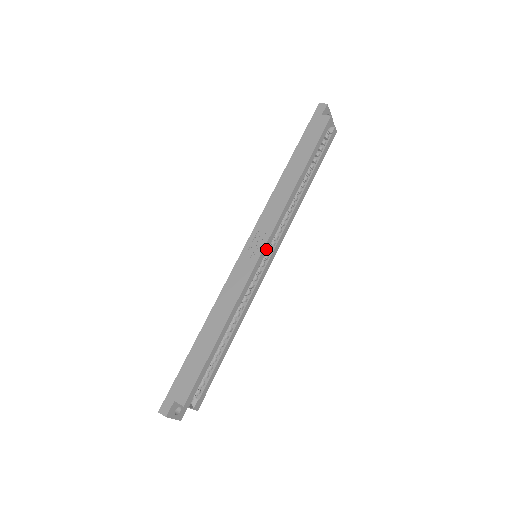
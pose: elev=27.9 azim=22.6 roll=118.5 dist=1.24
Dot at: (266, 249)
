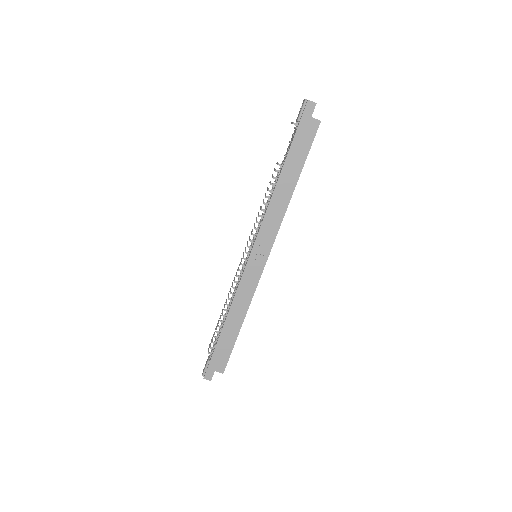
Dot at: (268, 256)
